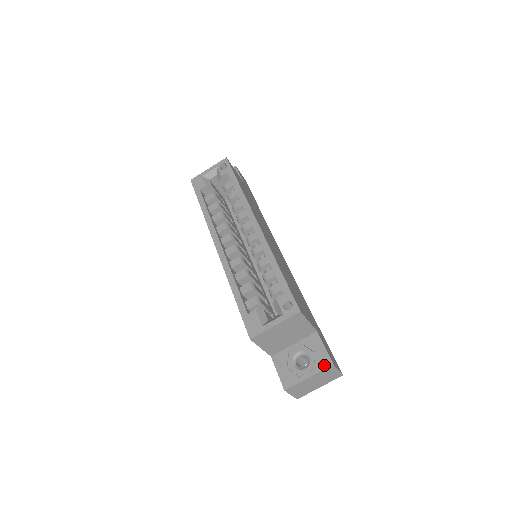
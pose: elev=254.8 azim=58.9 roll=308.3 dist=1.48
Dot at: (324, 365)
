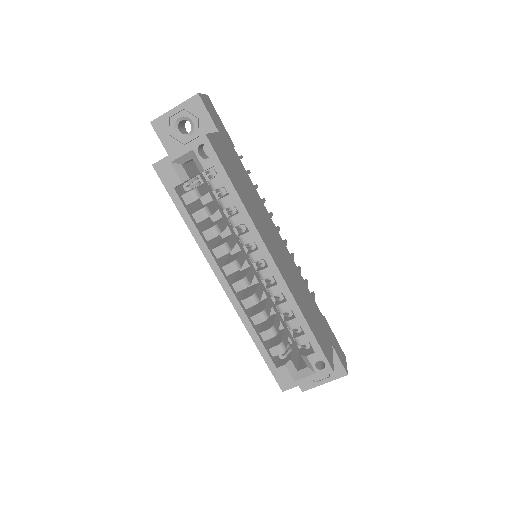
Dot at: (339, 375)
